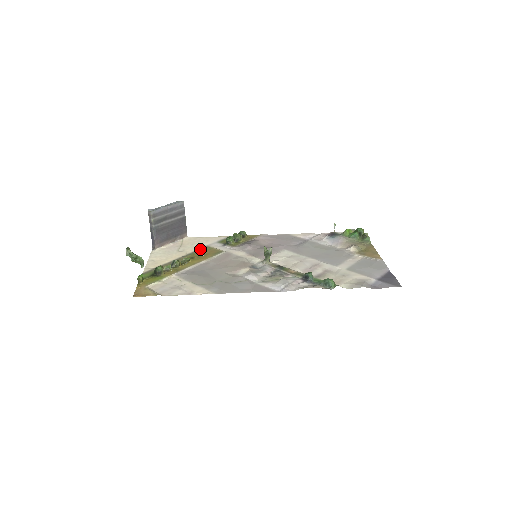
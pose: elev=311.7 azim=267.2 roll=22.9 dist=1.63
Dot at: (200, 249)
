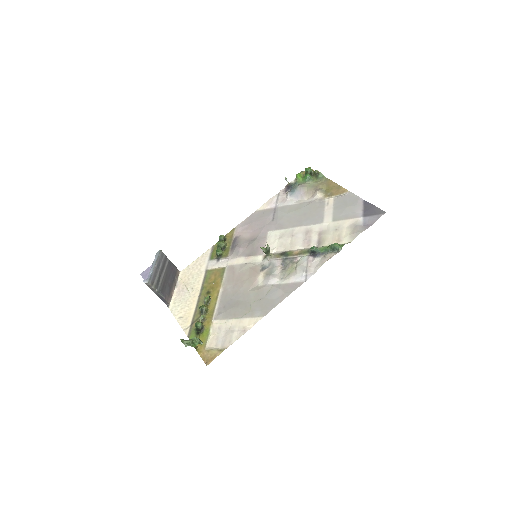
Dot at: (204, 278)
